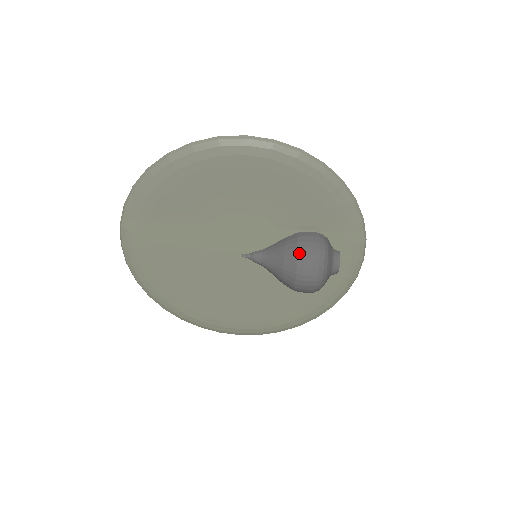
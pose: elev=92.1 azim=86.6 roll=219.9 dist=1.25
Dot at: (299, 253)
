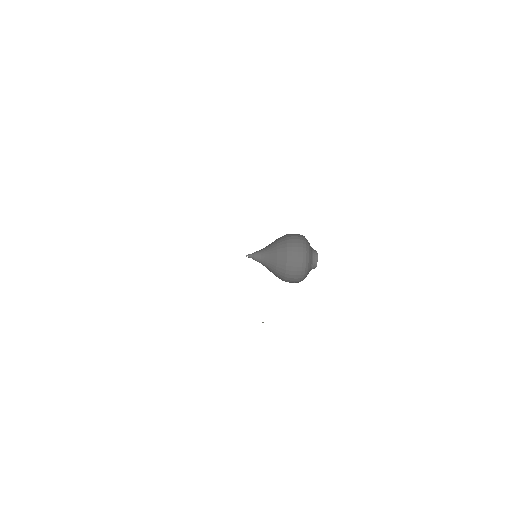
Dot at: occluded
